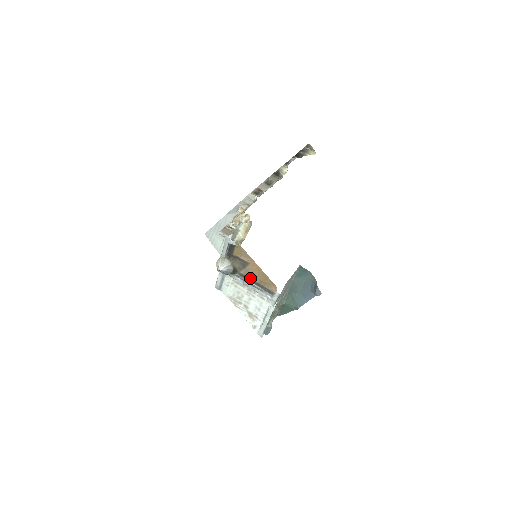
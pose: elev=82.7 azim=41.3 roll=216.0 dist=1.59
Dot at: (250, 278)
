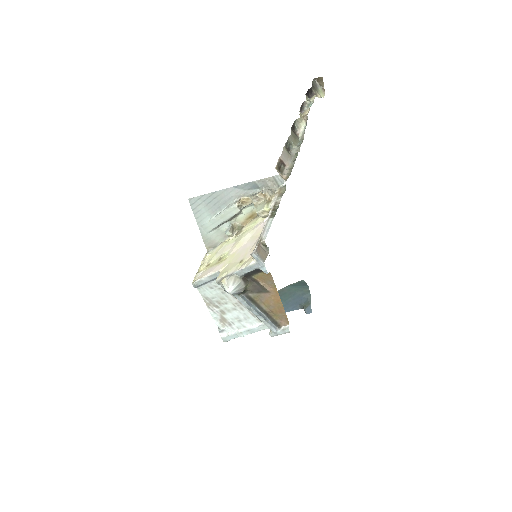
Dot at: (259, 304)
